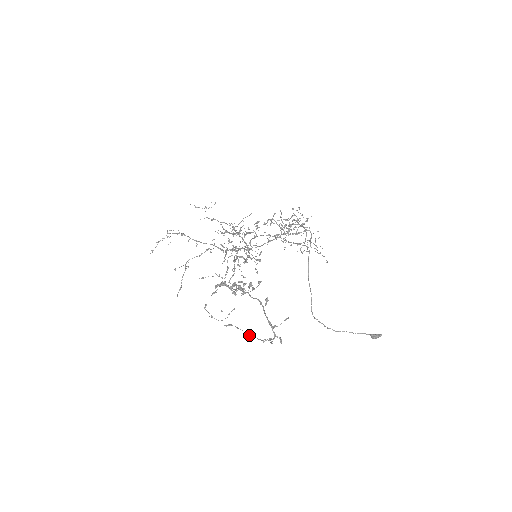
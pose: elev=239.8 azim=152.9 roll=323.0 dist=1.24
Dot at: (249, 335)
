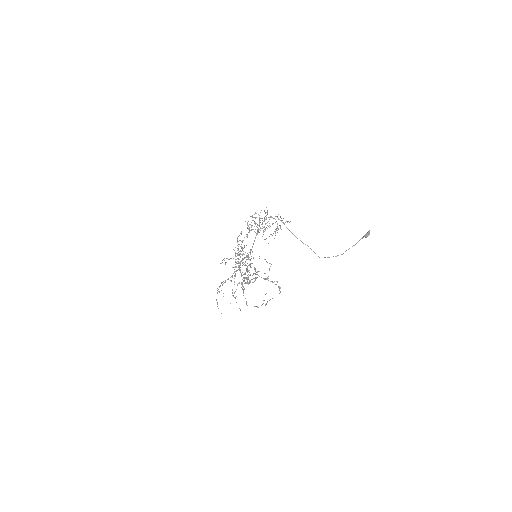
Dot at: occluded
